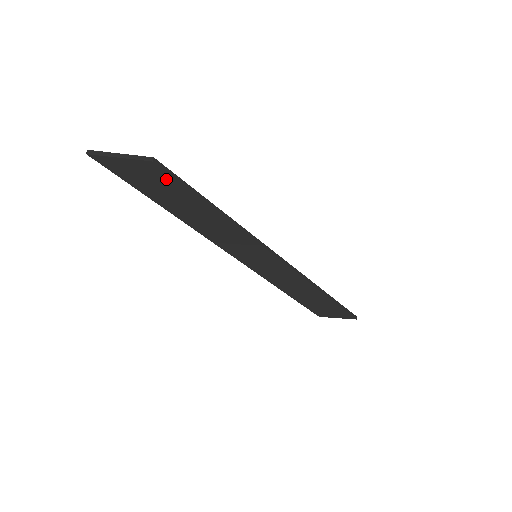
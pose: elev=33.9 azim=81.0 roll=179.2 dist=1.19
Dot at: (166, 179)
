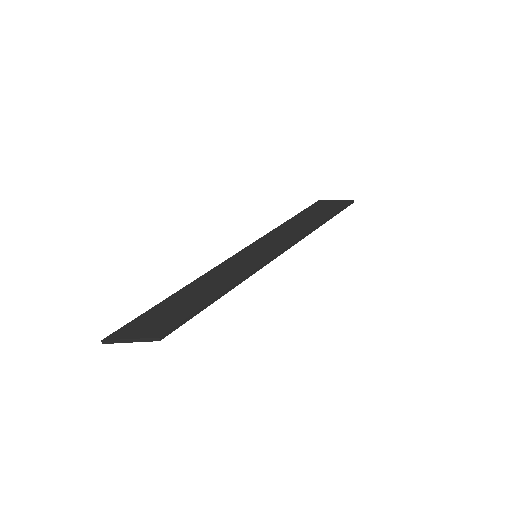
Dot at: (172, 326)
